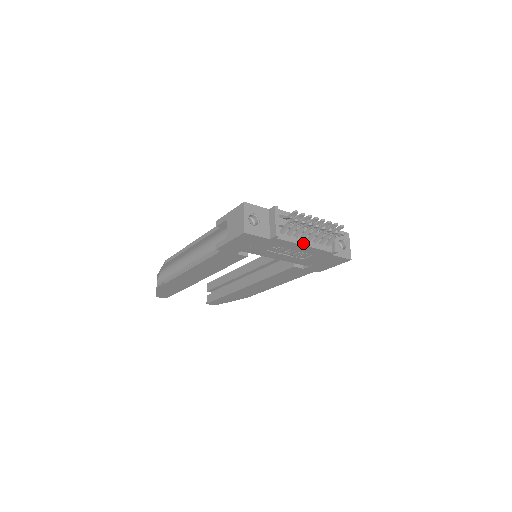
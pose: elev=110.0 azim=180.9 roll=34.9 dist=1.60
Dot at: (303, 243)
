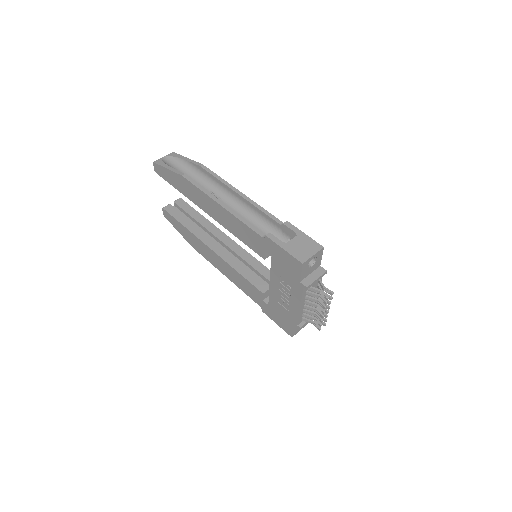
Dot at: (302, 304)
